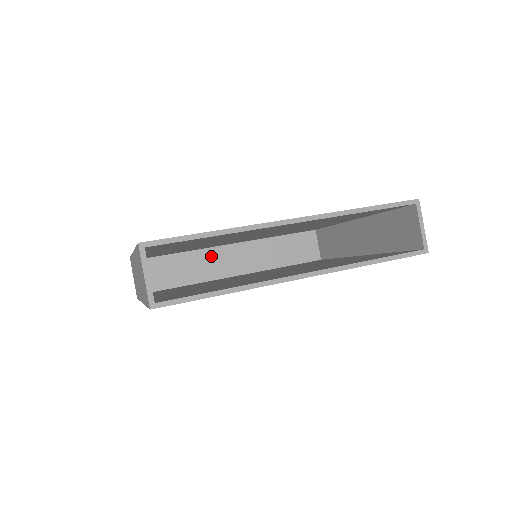
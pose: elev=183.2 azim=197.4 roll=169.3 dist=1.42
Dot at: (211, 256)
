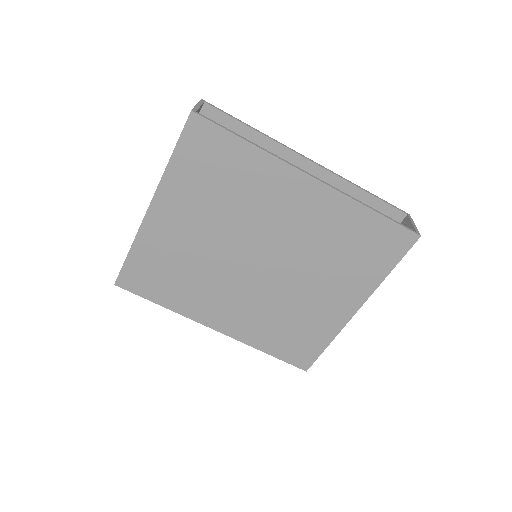
Dot at: occluded
